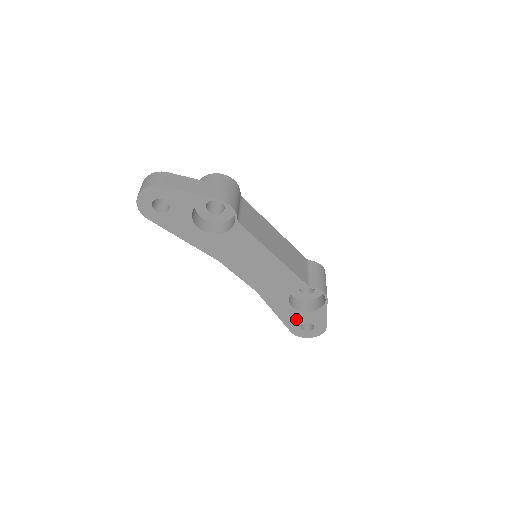
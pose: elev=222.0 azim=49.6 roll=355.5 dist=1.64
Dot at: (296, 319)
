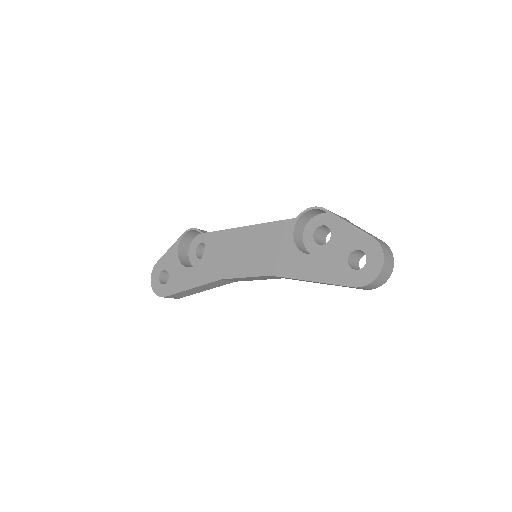
Dot at: (335, 264)
